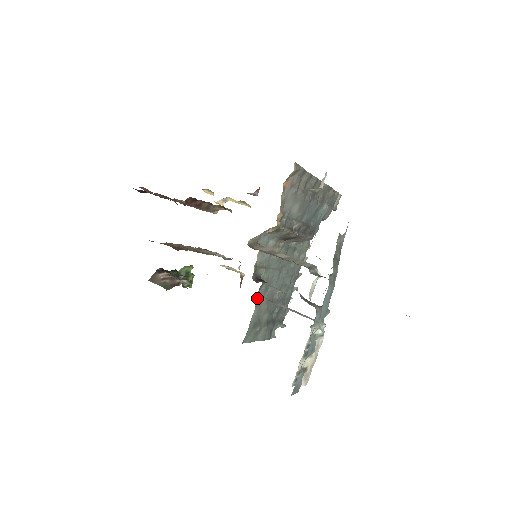
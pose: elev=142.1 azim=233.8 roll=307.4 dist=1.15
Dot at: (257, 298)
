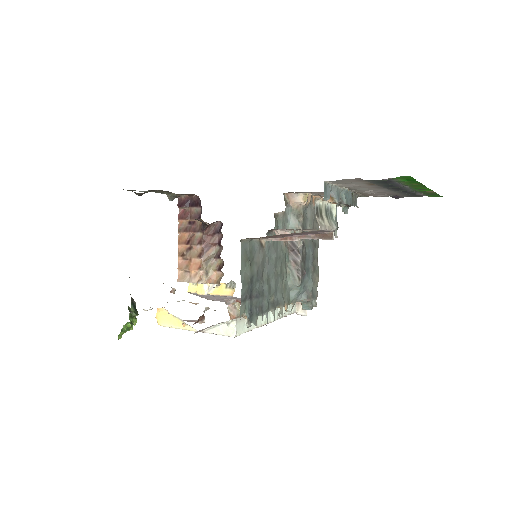
Dot at: (262, 241)
